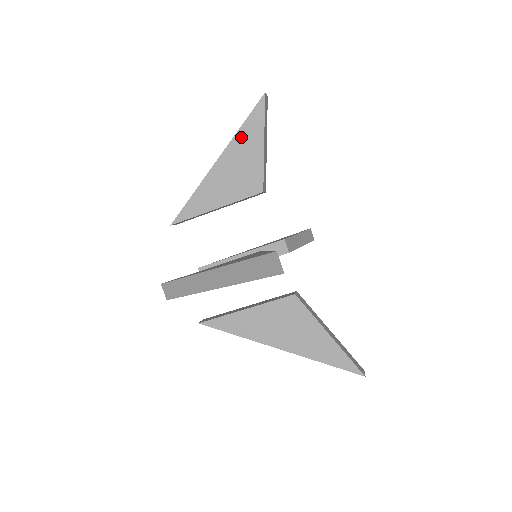
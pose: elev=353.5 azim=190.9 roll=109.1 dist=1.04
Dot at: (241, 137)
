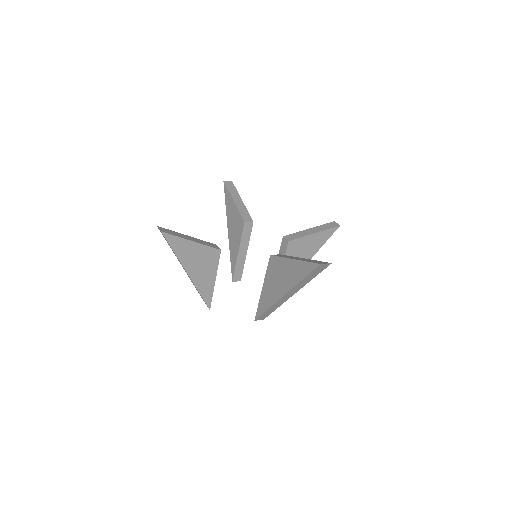
Dot at: (228, 209)
